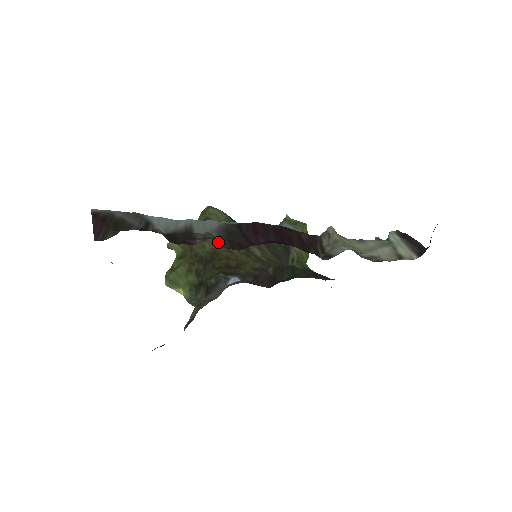
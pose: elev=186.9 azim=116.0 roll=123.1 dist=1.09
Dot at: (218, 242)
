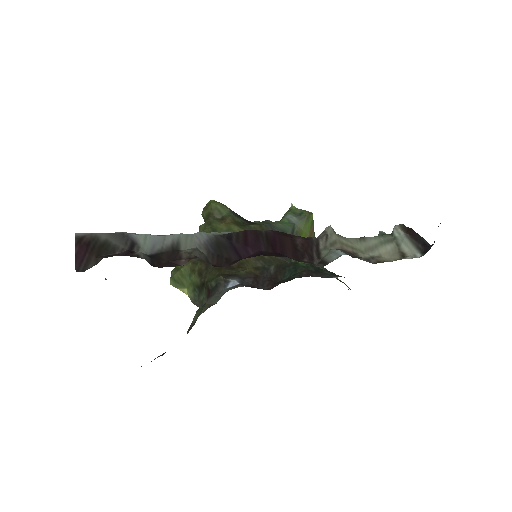
Dot at: (205, 259)
